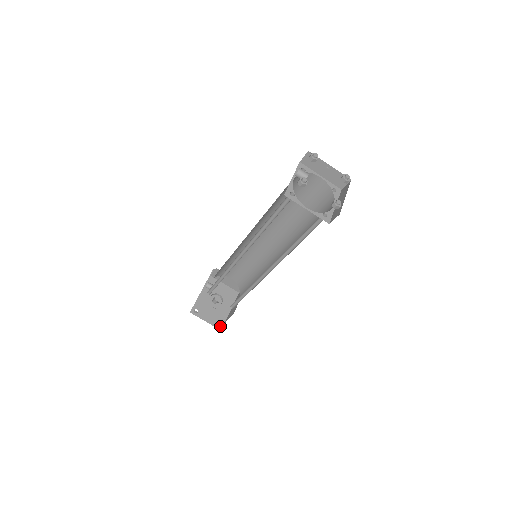
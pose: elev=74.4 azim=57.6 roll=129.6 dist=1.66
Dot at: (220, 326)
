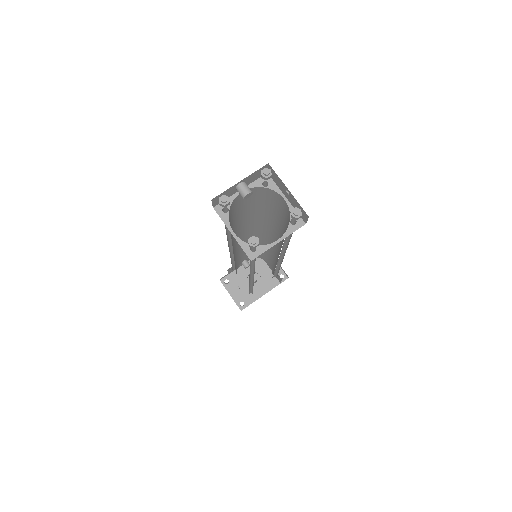
Dot at: (242, 306)
